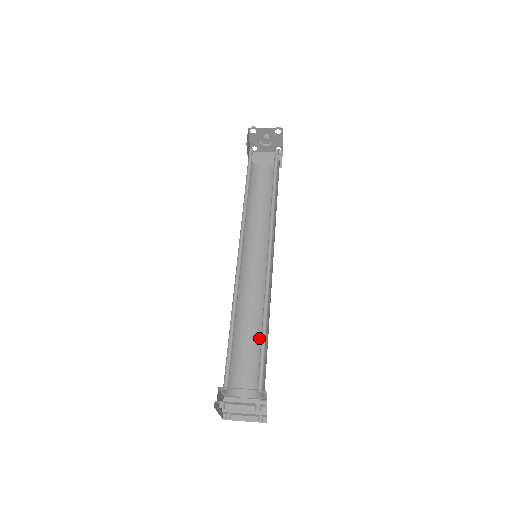
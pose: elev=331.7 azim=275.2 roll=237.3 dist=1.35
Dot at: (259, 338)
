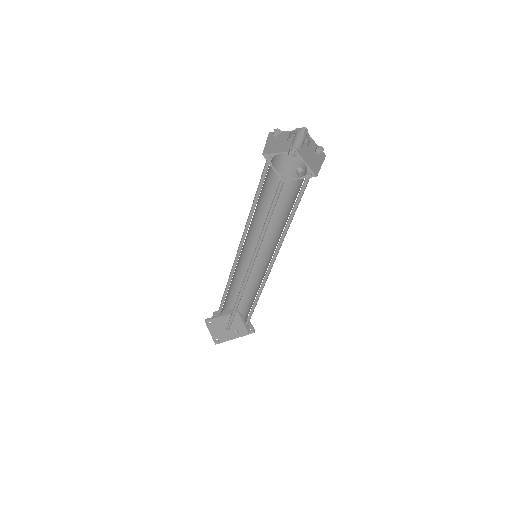
Dot at: (254, 299)
